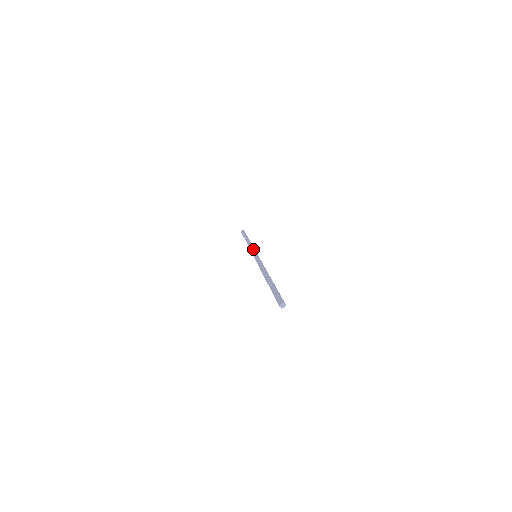
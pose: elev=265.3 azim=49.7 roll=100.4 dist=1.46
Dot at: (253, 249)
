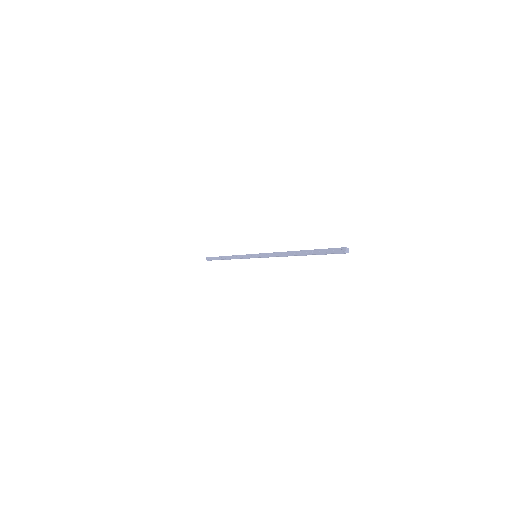
Dot at: (245, 255)
